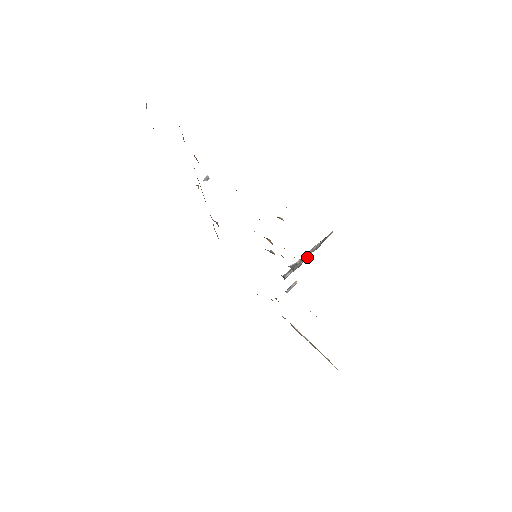
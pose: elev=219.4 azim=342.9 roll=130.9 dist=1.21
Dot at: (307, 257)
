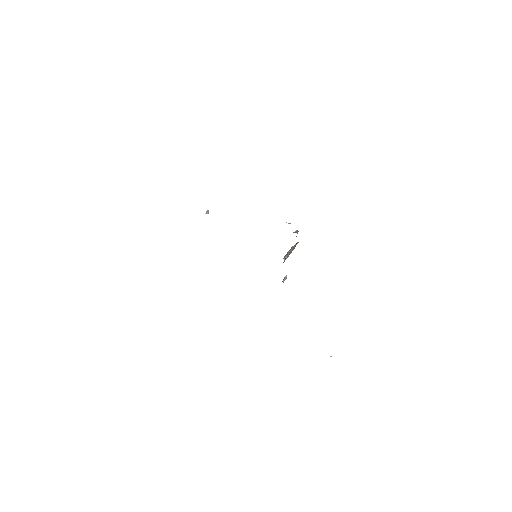
Dot at: (291, 252)
